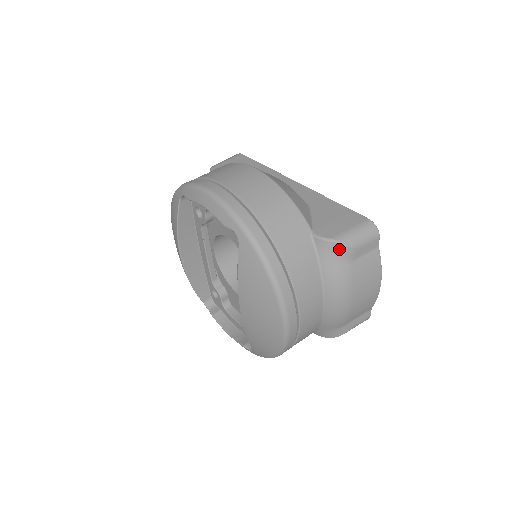
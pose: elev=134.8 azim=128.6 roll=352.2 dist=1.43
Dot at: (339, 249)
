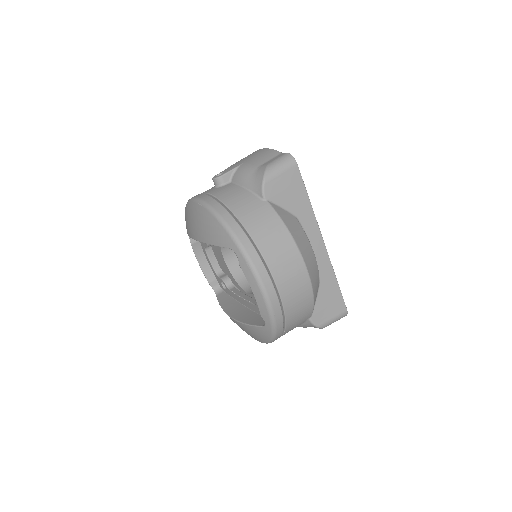
Dot at: occluded
